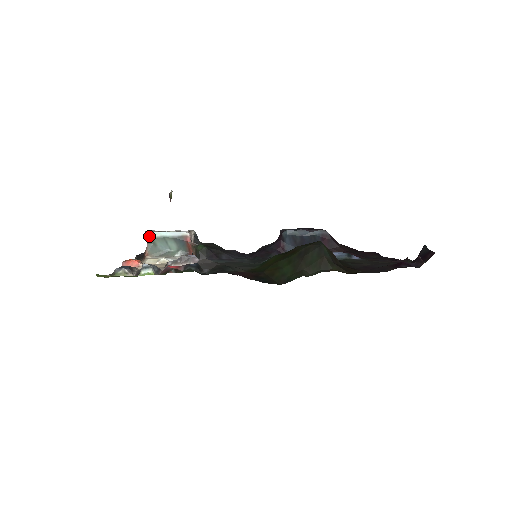
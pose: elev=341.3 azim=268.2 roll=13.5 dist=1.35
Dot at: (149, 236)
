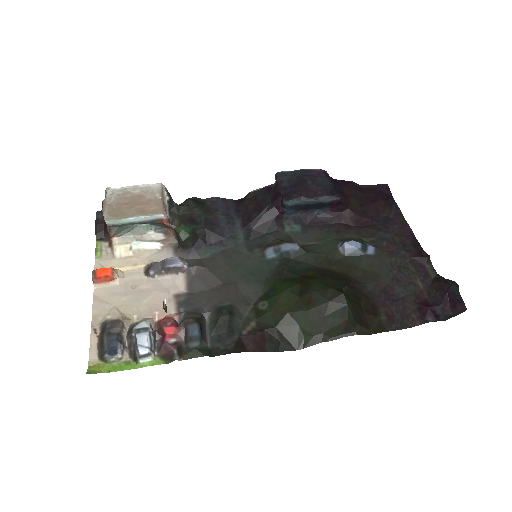
Dot at: (112, 224)
